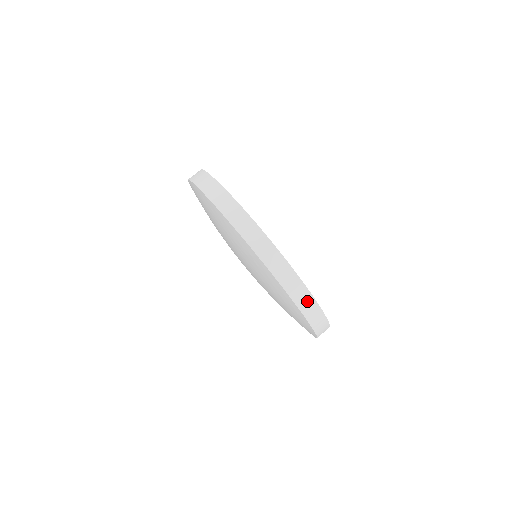
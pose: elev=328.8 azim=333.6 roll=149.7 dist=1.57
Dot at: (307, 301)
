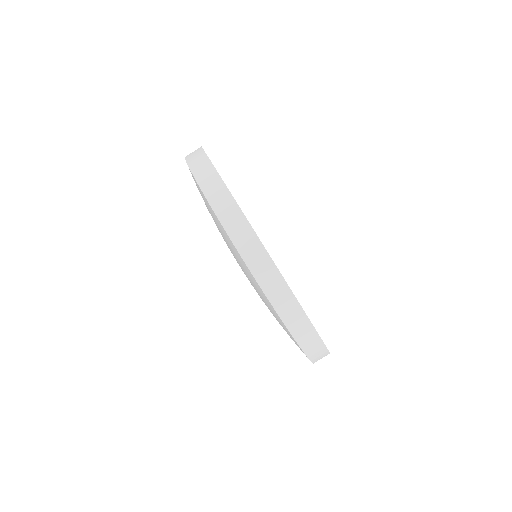
Dot at: (298, 320)
